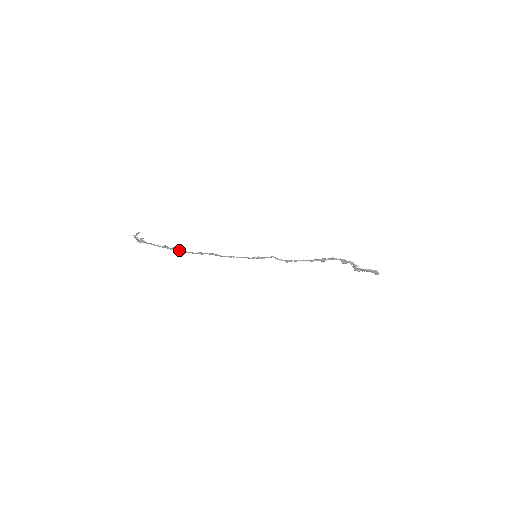
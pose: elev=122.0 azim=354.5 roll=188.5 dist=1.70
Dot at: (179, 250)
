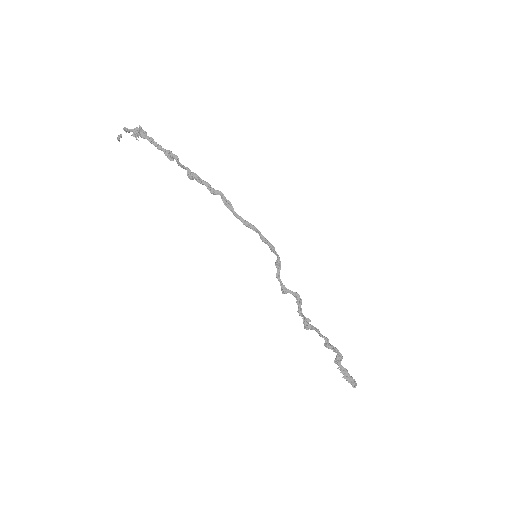
Dot at: occluded
